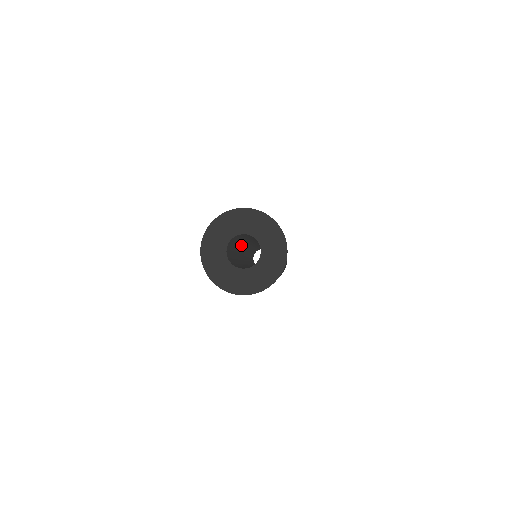
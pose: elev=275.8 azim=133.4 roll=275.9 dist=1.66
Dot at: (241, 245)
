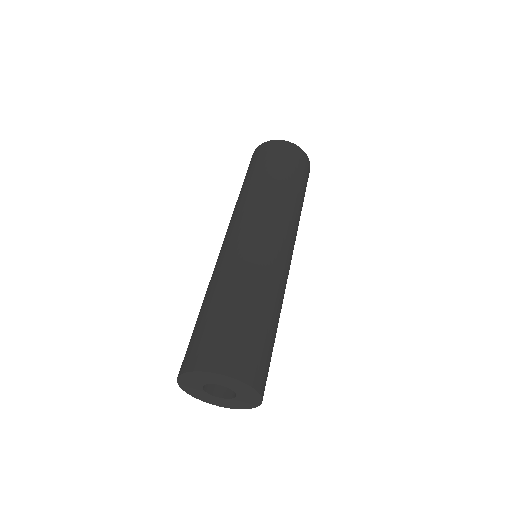
Dot at: occluded
